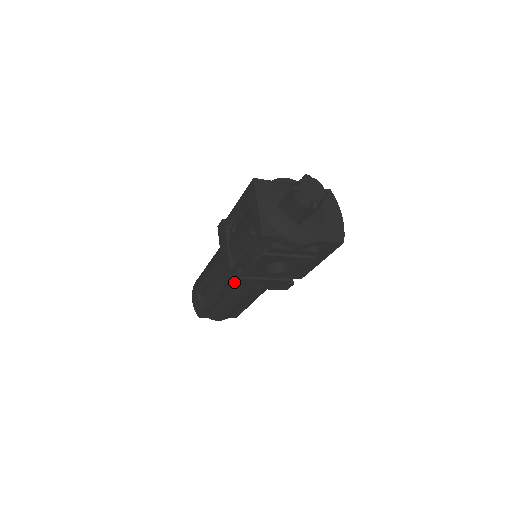
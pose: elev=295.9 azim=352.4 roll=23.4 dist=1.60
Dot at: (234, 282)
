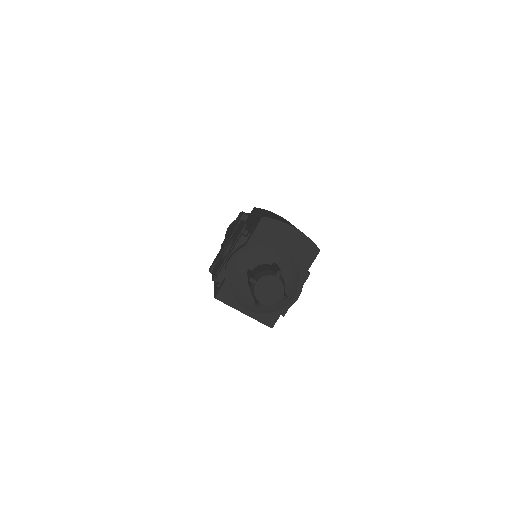
Dot at: occluded
